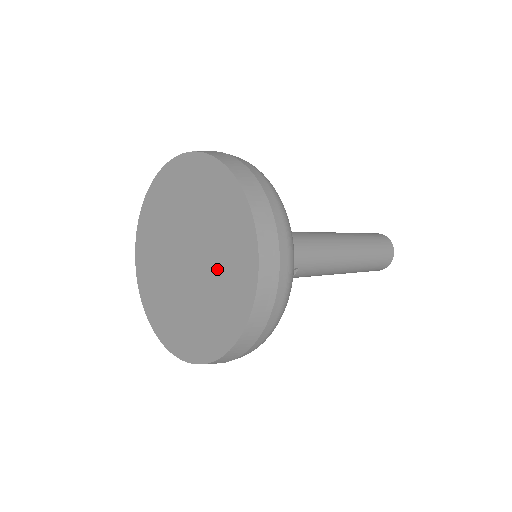
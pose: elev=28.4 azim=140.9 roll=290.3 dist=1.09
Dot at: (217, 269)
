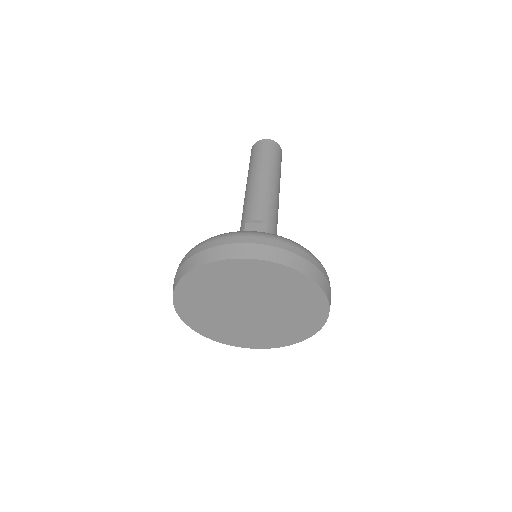
Dot at: (284, 321)
